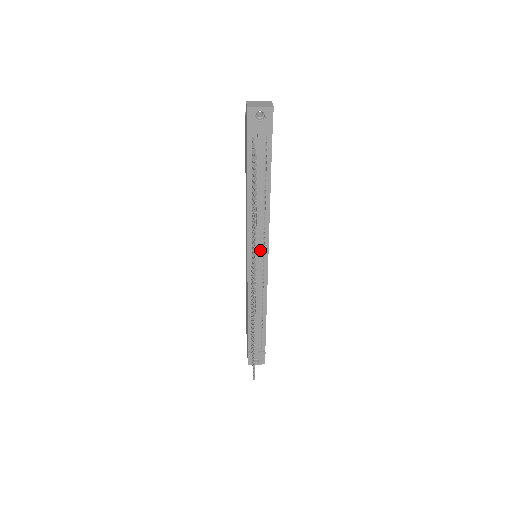
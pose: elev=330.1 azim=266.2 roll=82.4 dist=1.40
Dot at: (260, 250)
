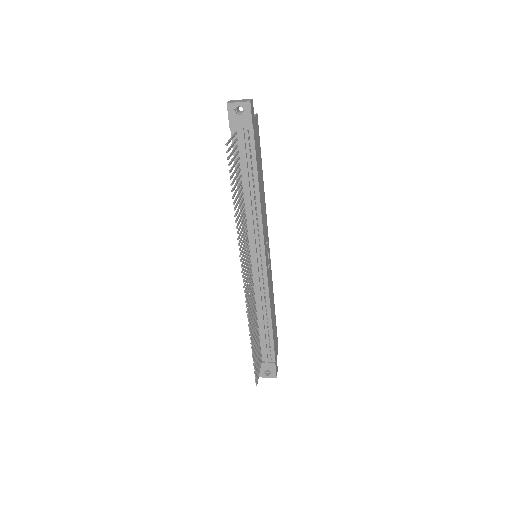
Dot at: (256, 248)
